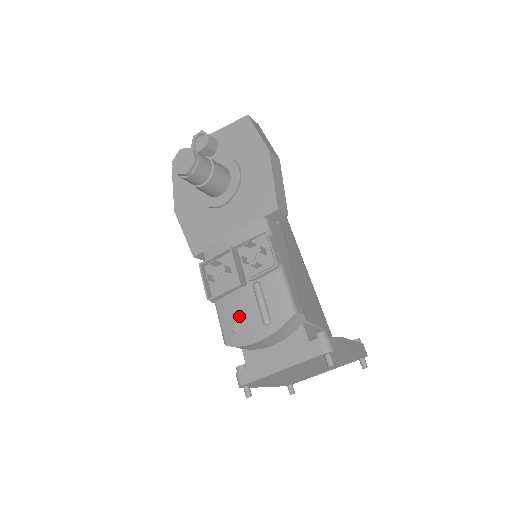
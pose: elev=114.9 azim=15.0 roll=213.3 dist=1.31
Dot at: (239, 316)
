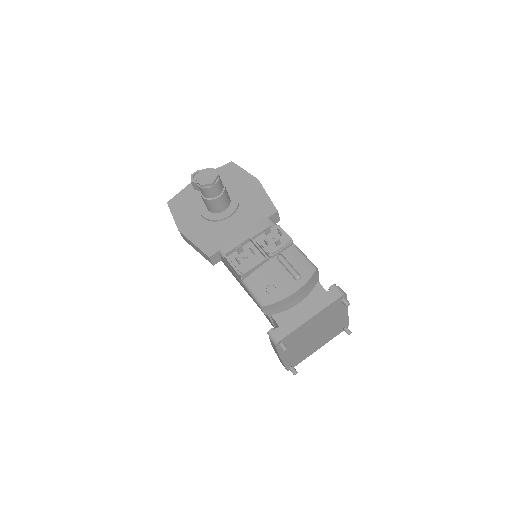
Dot at: (271, 281)
